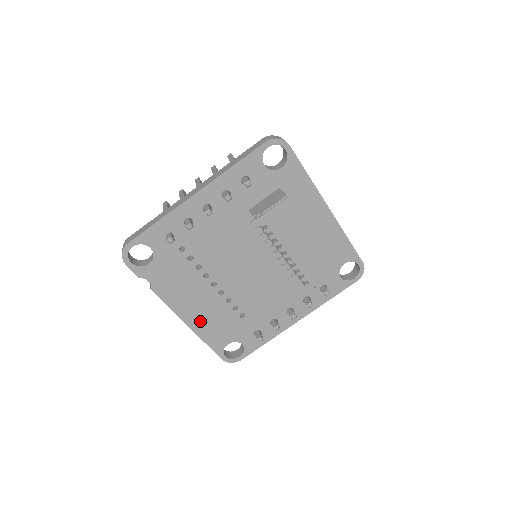
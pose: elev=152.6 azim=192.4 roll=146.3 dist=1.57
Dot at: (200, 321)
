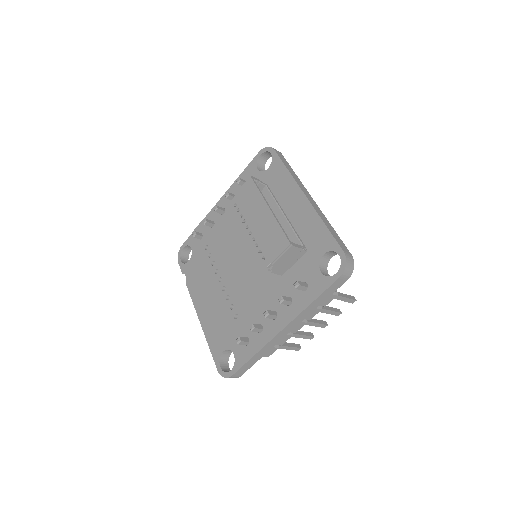
Dot at: (208, 319)
